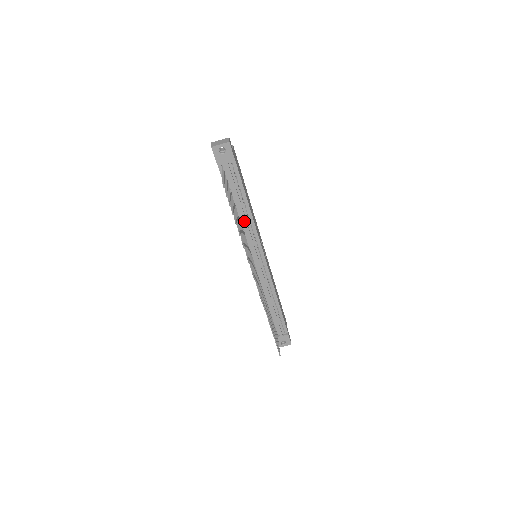
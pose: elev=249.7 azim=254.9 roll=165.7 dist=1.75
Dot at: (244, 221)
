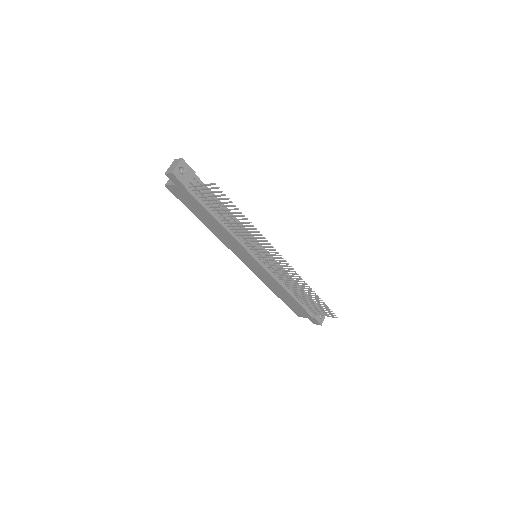
Dot at: occluded
